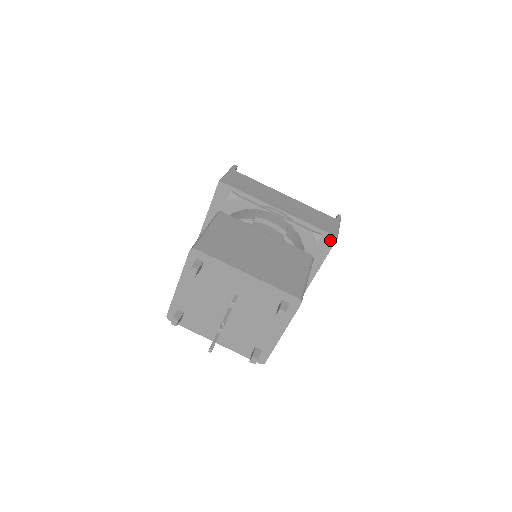
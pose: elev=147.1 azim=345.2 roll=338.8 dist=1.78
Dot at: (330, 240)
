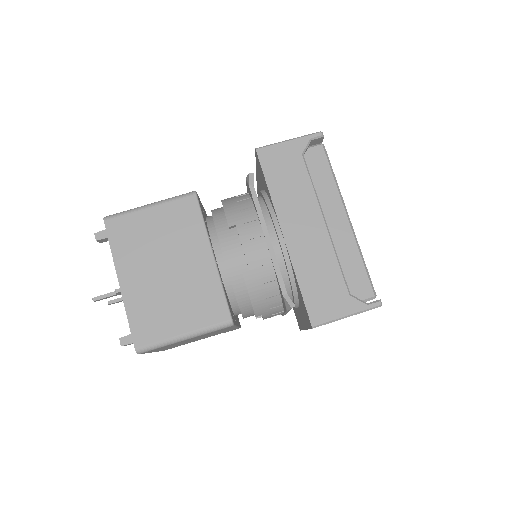
Dot at: (309, 320)
